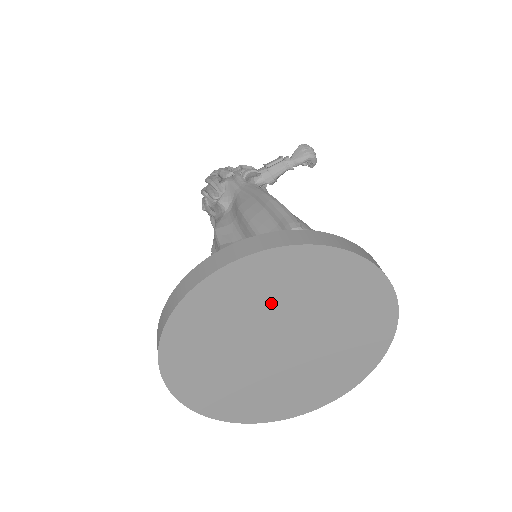
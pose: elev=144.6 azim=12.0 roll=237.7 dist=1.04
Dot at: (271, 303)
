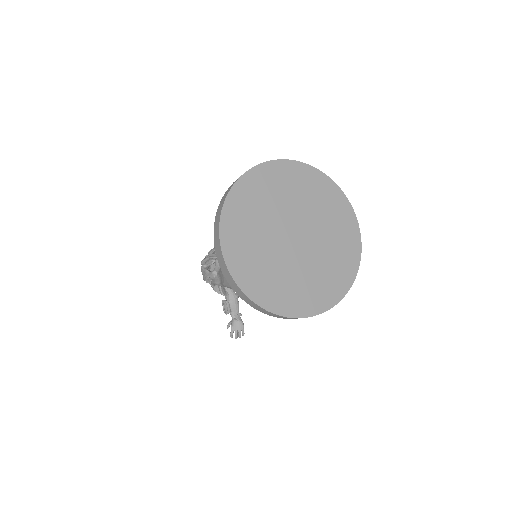
Dot at: (276, 201)
